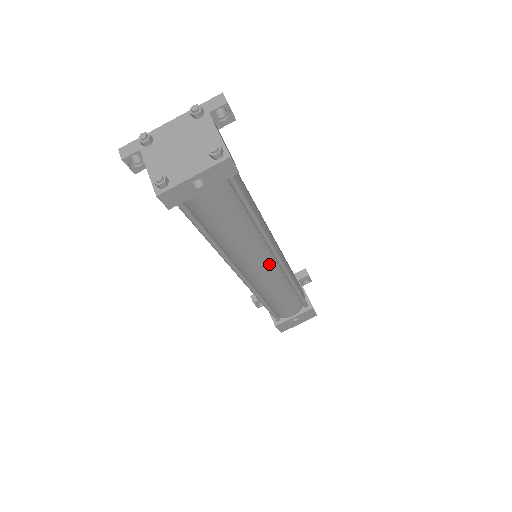
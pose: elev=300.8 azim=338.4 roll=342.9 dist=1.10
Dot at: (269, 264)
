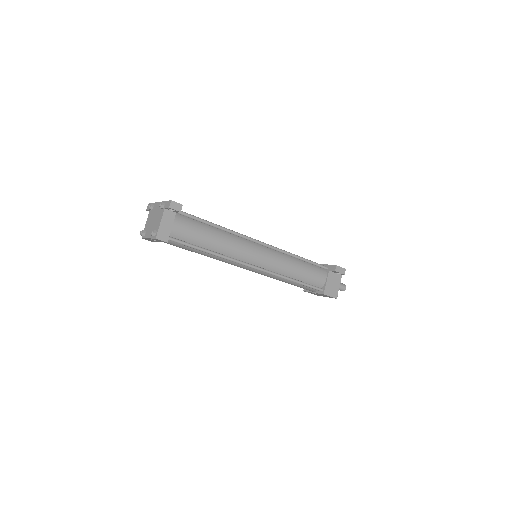
Dot at: (247, 267)
